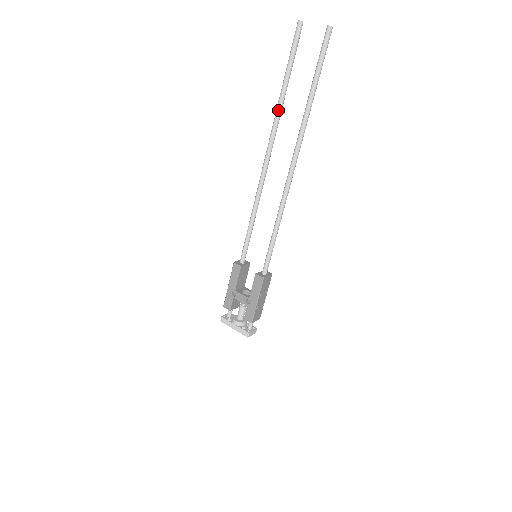
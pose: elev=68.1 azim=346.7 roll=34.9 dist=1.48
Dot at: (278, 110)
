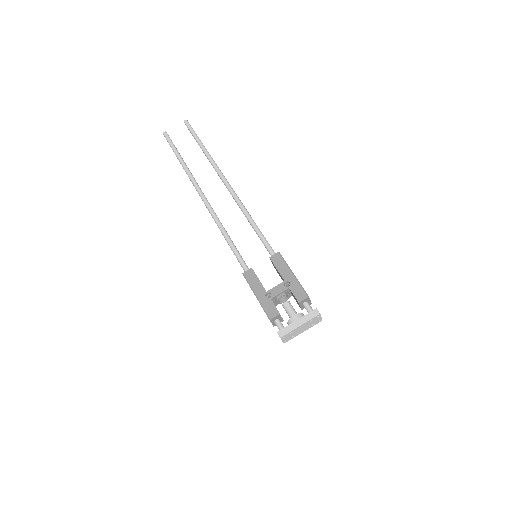
Dot at: (187, 170)
